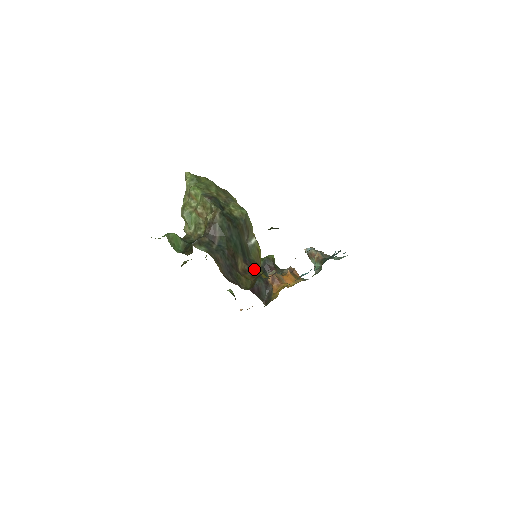
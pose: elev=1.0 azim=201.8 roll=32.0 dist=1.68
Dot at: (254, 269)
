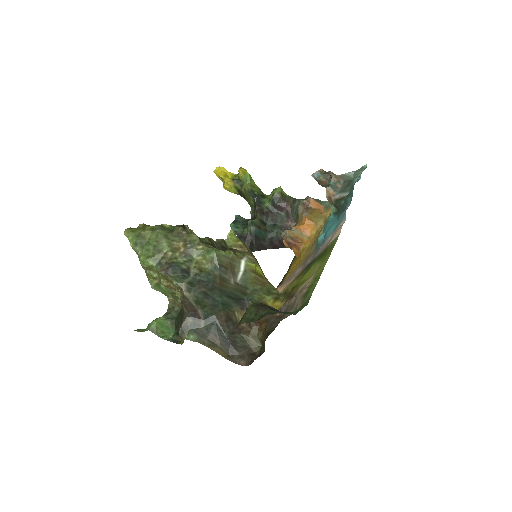
Dot at: occluded
